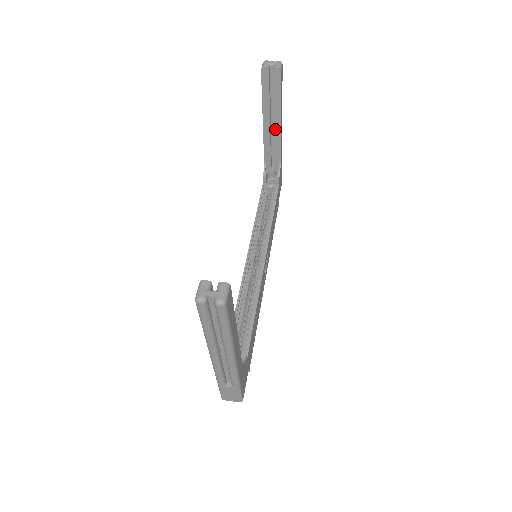
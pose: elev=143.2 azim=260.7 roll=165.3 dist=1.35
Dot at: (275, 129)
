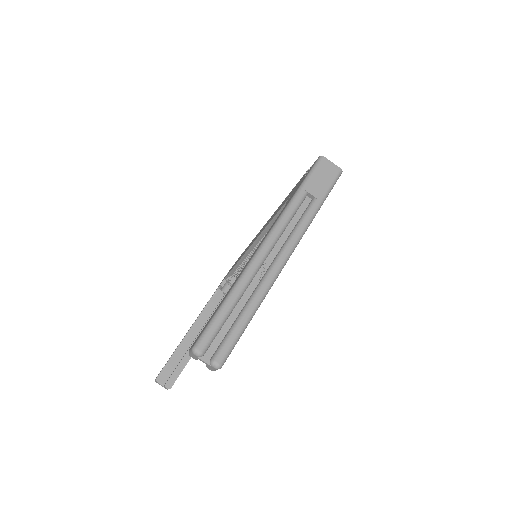
Dot at: occluded
